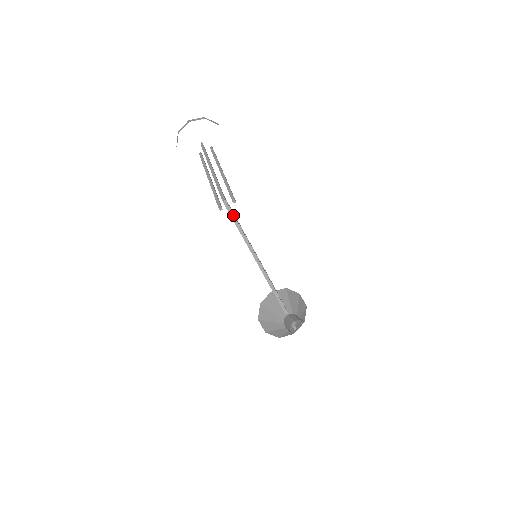
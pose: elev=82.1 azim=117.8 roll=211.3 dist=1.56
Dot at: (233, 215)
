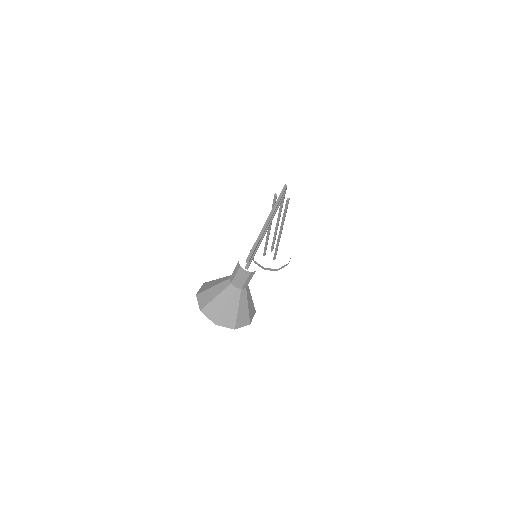
Dot at: (283, 192)
